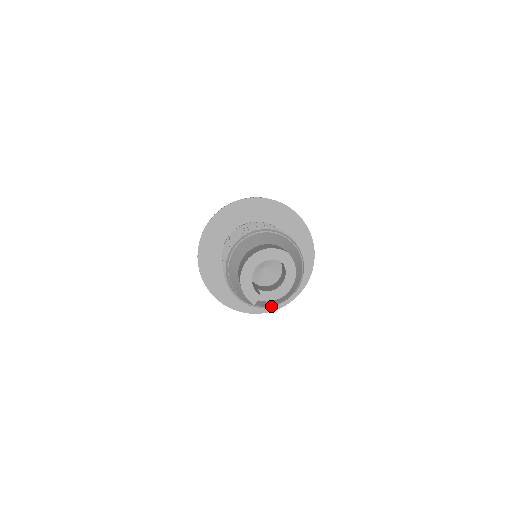
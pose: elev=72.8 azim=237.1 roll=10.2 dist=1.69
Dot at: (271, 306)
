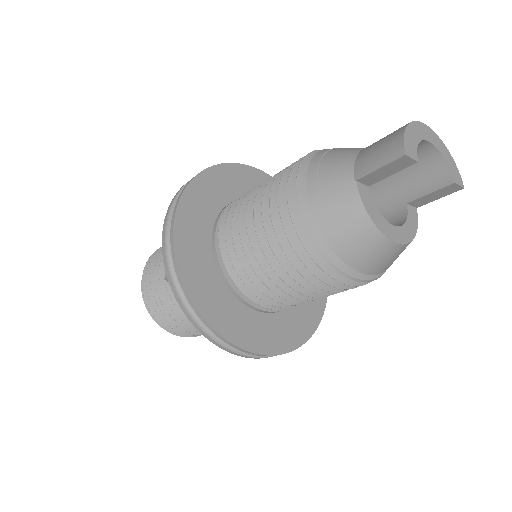
Dot at: (320, 248)
